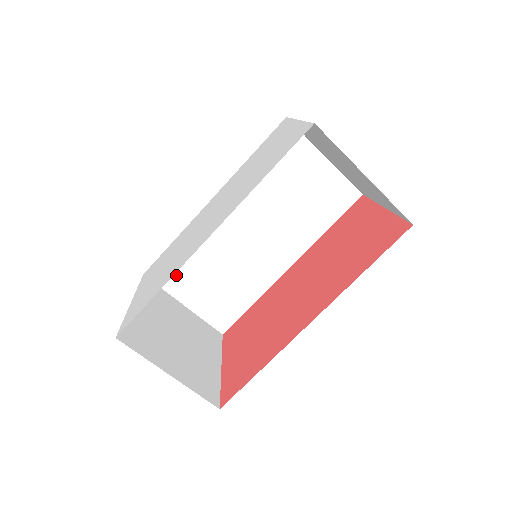
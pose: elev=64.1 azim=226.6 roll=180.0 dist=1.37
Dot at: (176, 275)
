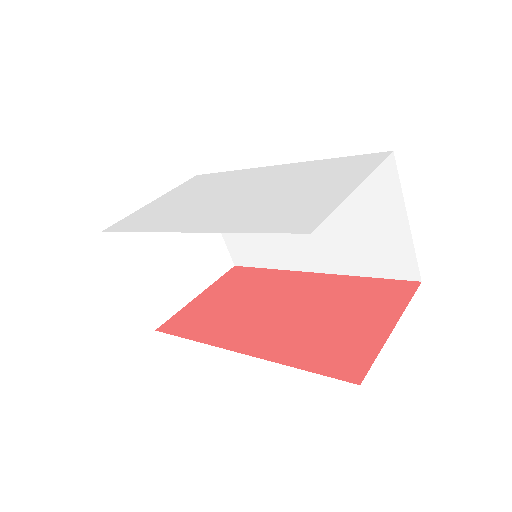
Dot at: occluded
